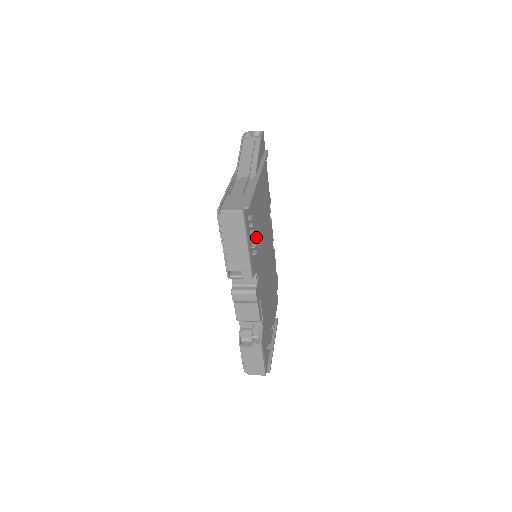
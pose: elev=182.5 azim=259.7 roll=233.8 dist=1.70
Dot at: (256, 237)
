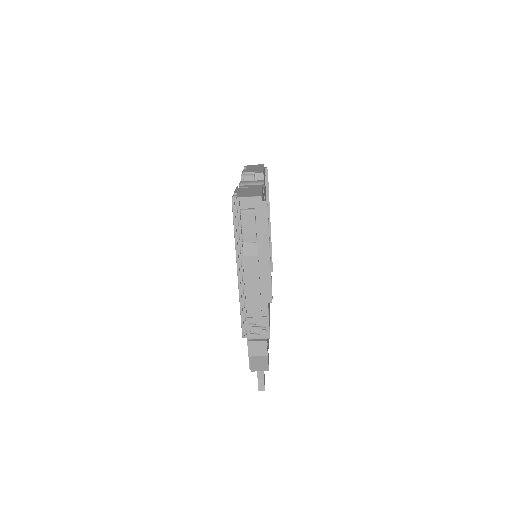
Dot at: occluded
